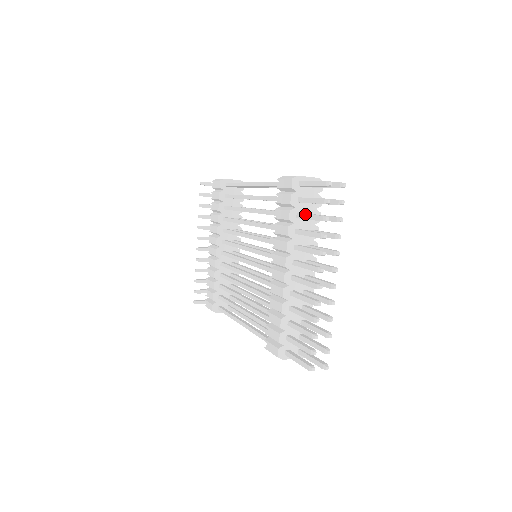
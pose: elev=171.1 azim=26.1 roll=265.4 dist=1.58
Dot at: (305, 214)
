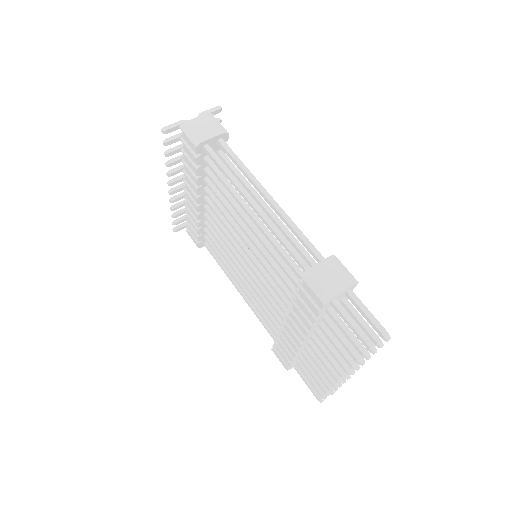
Dot at: (334, 332)
